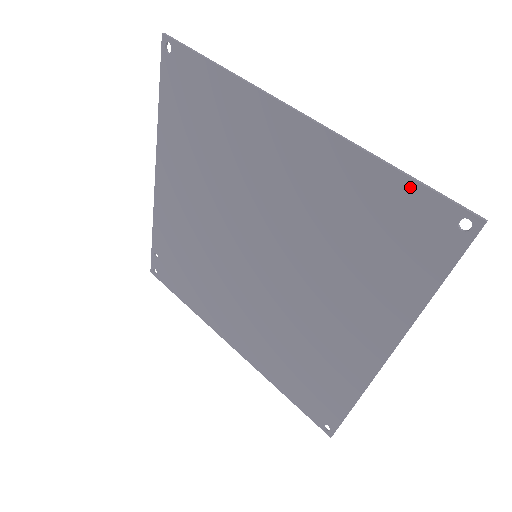
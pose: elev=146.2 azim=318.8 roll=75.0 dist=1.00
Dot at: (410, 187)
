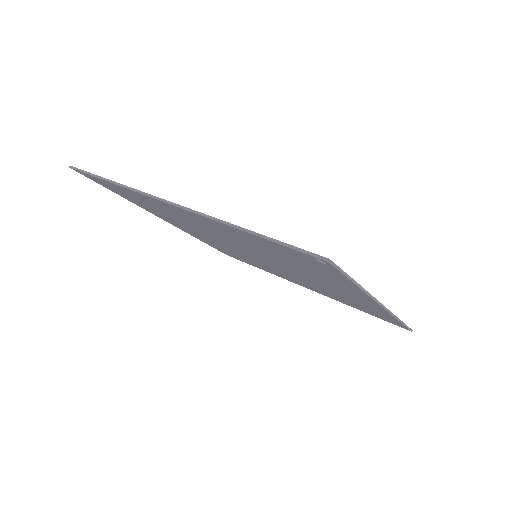
Dot at: (269, 242)
